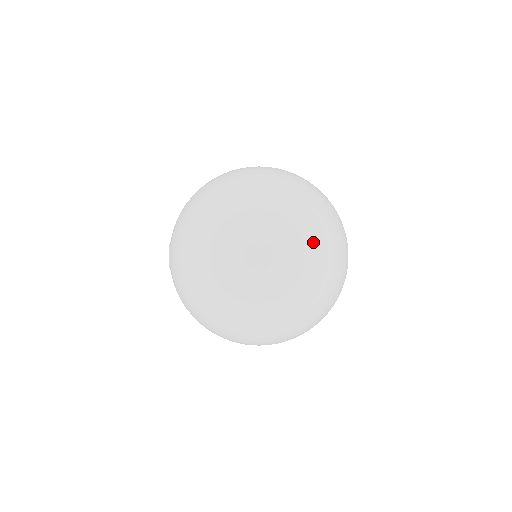
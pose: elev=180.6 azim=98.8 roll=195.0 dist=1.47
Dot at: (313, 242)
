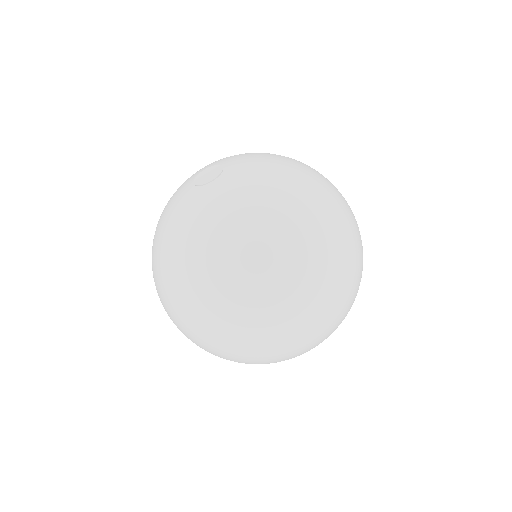
Dot at: occluded
